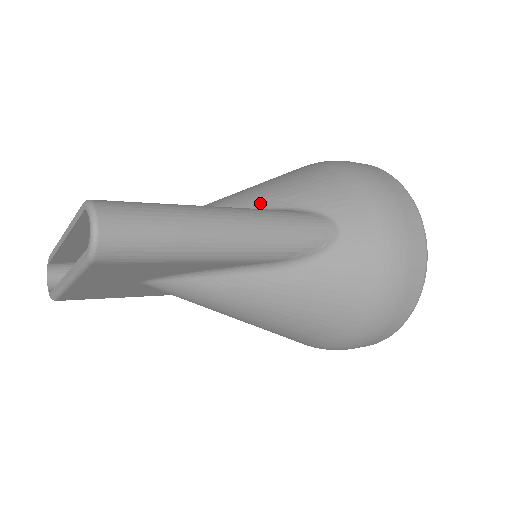
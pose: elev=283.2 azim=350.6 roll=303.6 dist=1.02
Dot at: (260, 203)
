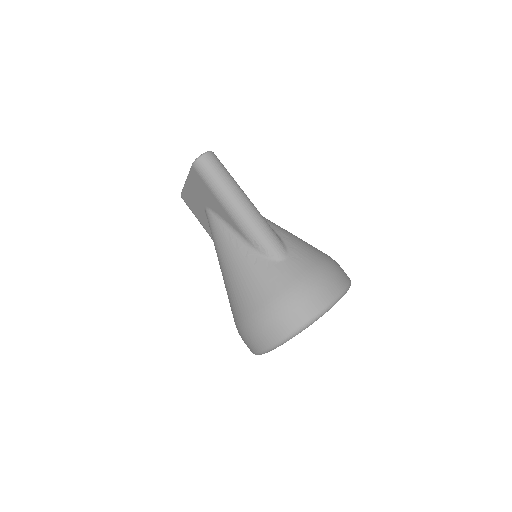
Dot at: (273, 226)
